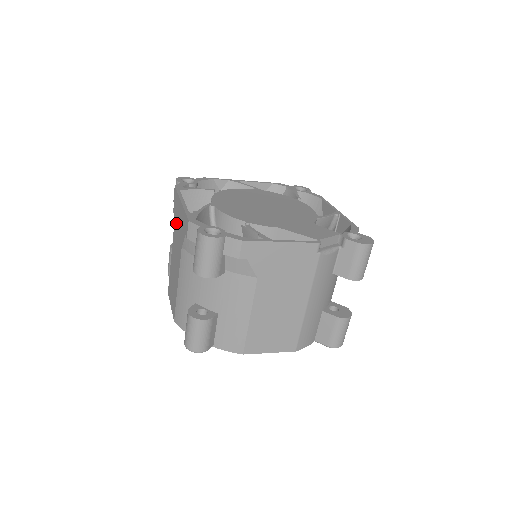
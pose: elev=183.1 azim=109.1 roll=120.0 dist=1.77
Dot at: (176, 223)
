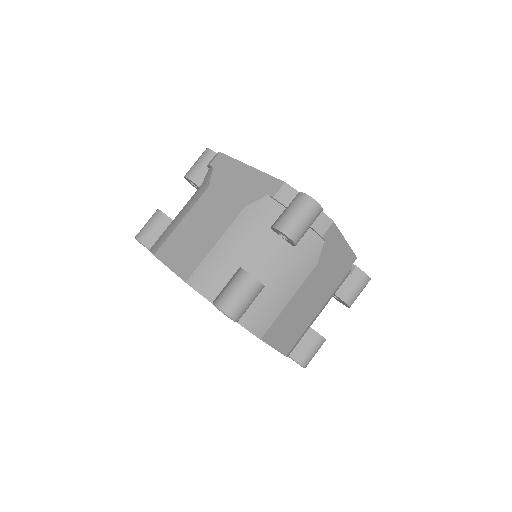
Dot at: (222, 184)
